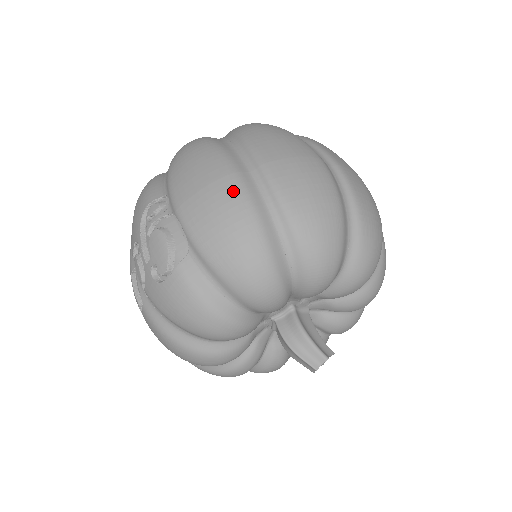
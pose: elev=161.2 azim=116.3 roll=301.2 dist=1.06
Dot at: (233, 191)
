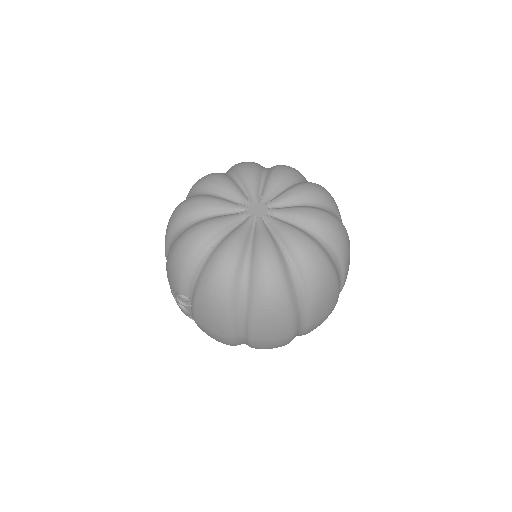
Dot at: (226, 342)
